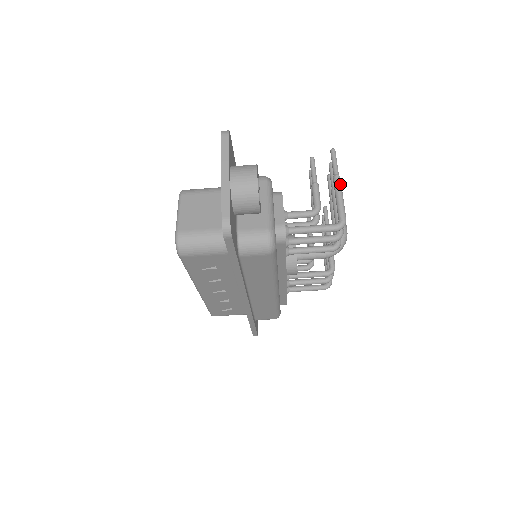
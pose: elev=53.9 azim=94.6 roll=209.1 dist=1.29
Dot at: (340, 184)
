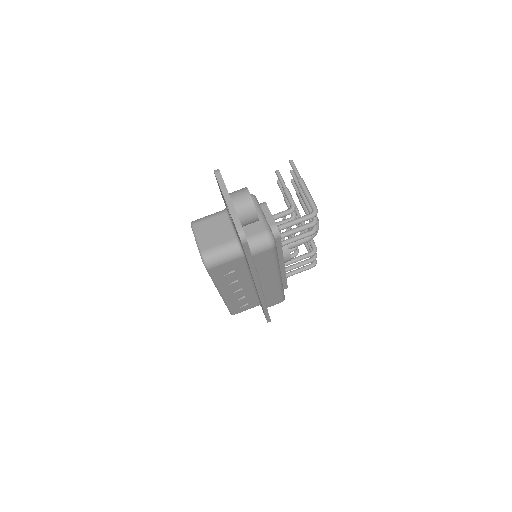
Dot at: (304, 184)
